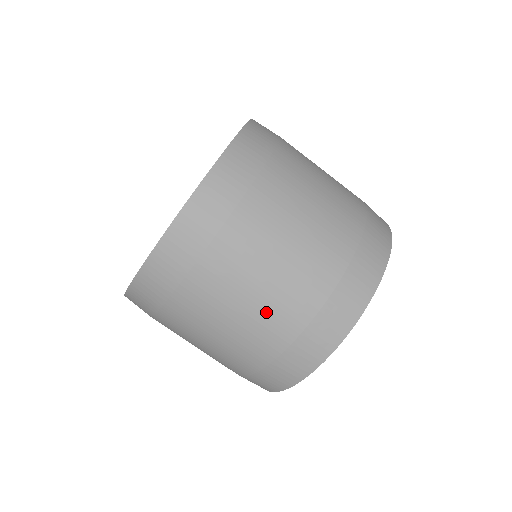
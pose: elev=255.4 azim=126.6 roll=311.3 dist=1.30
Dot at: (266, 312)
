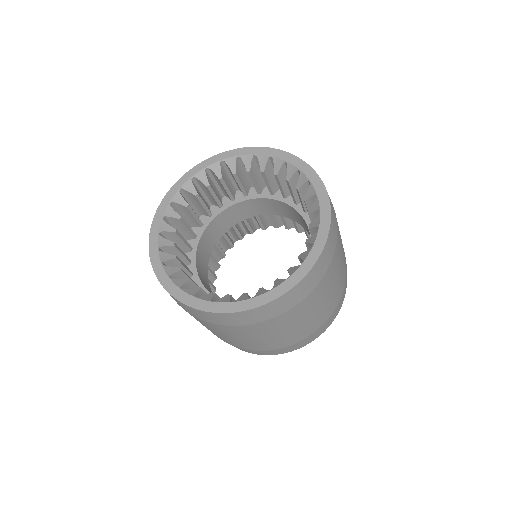
Dot at: (236, 342)
